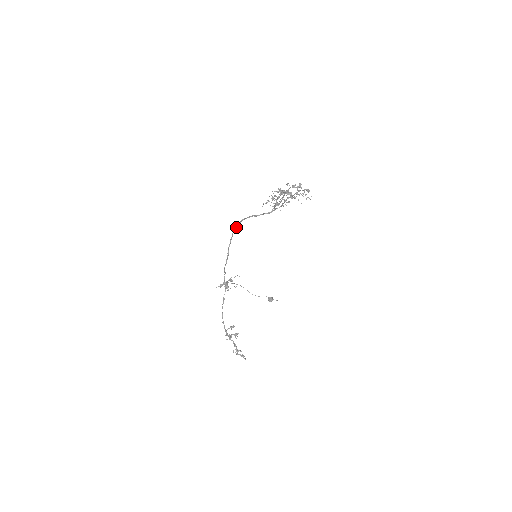
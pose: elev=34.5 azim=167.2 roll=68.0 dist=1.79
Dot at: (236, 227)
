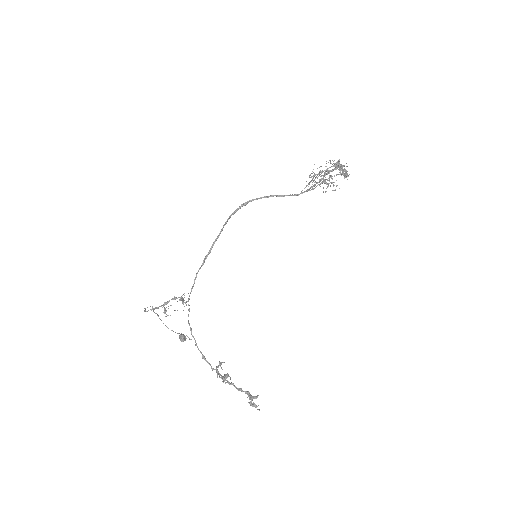
Dot at: (237, 210)
